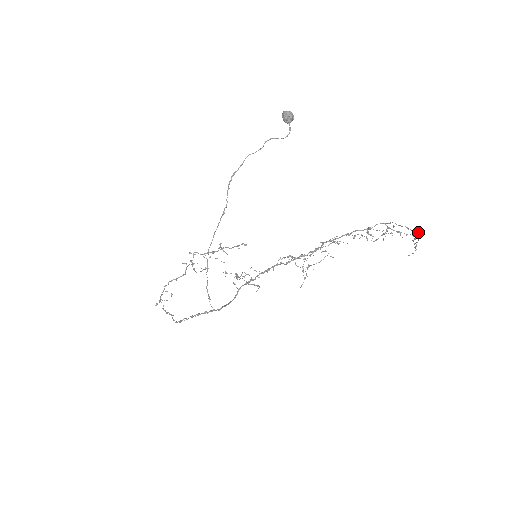
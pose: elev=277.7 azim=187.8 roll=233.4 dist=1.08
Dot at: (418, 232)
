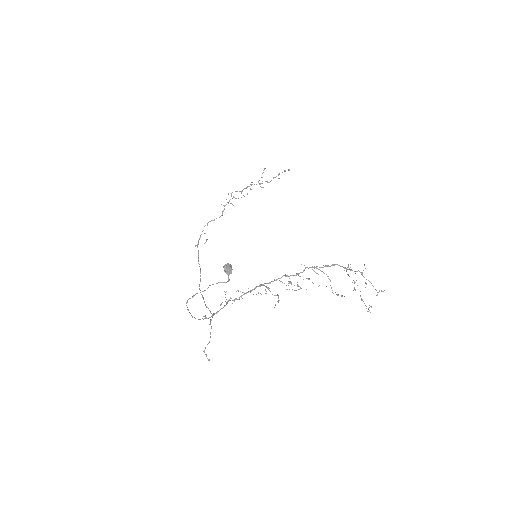
Dot at: occluded
